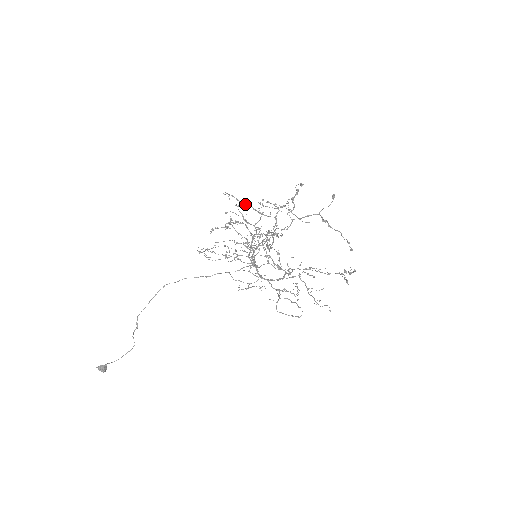
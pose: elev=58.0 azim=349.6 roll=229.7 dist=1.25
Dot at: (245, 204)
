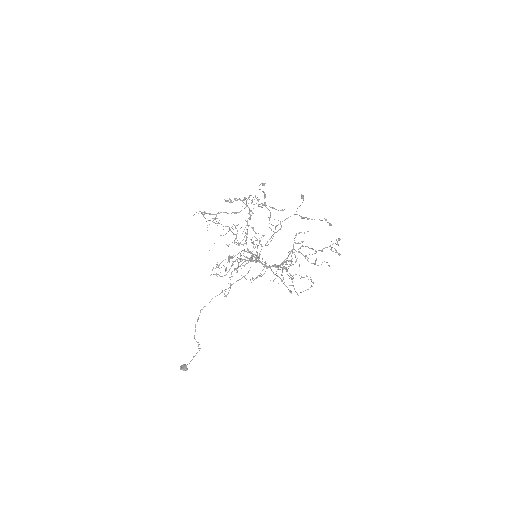
Dot at: (219, 213)
